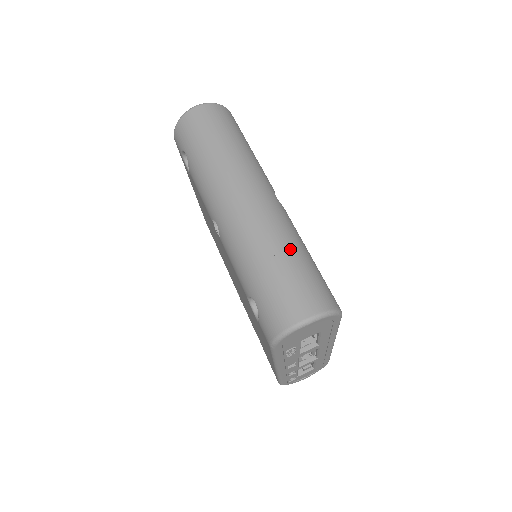
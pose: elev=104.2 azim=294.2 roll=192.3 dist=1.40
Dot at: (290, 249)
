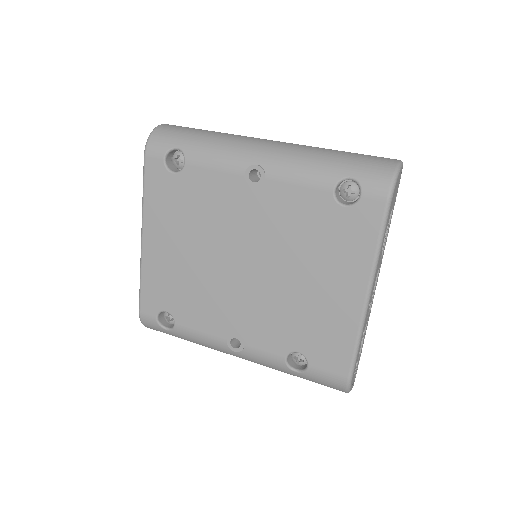
Dot at: occluded
